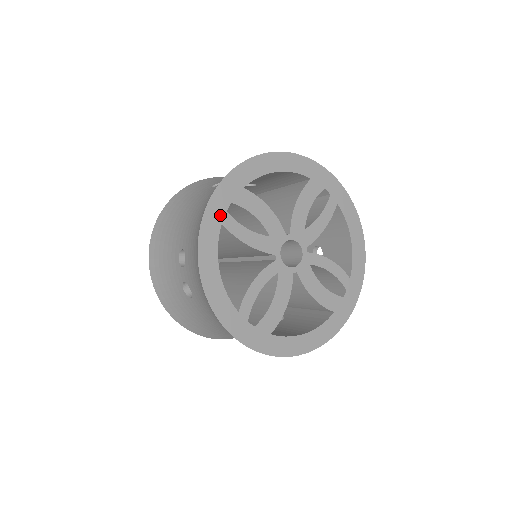
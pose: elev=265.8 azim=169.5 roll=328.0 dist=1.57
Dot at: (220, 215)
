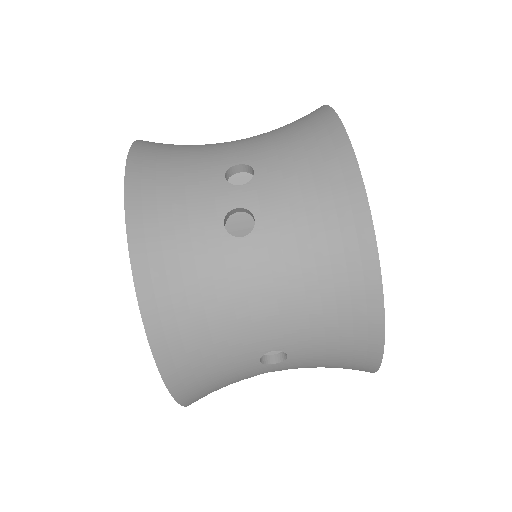
Dot at: occluded
